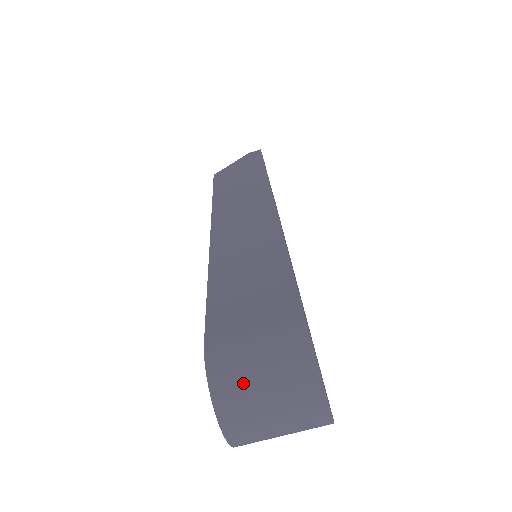
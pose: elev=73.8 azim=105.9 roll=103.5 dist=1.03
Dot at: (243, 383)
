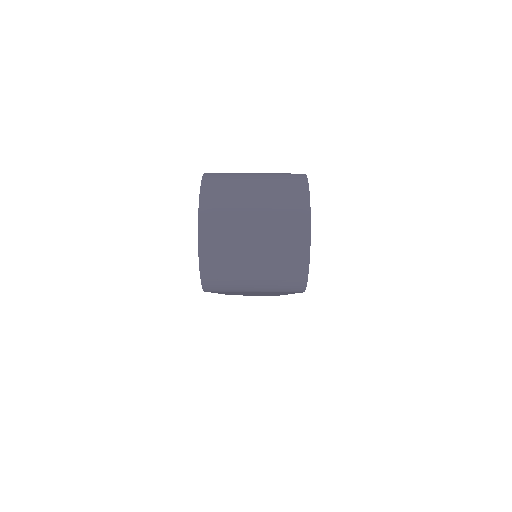
Dot at: (235, 183)
